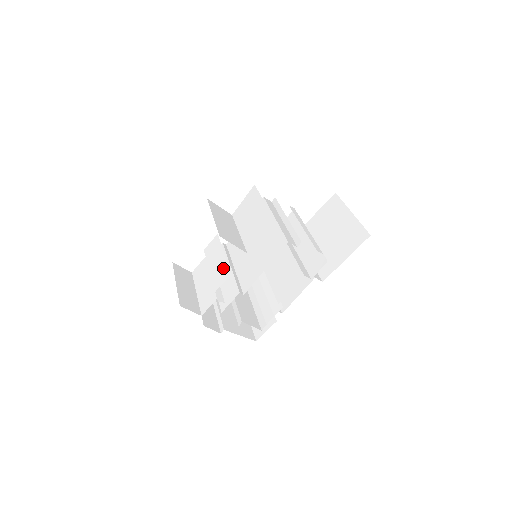
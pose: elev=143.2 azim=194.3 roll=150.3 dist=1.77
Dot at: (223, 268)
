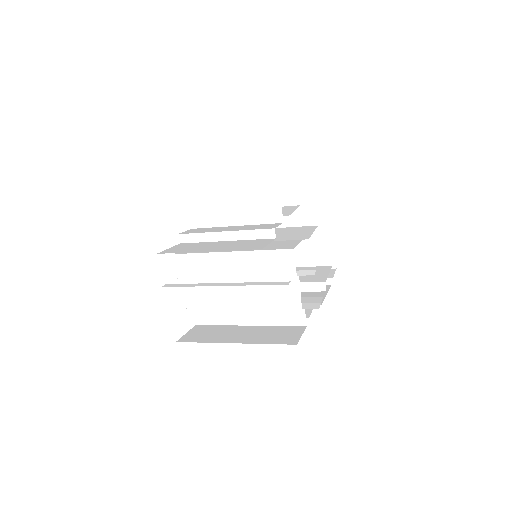
Dot at: (257, 225)
